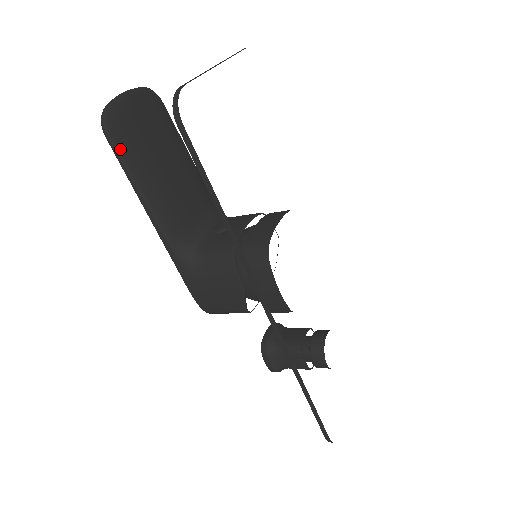
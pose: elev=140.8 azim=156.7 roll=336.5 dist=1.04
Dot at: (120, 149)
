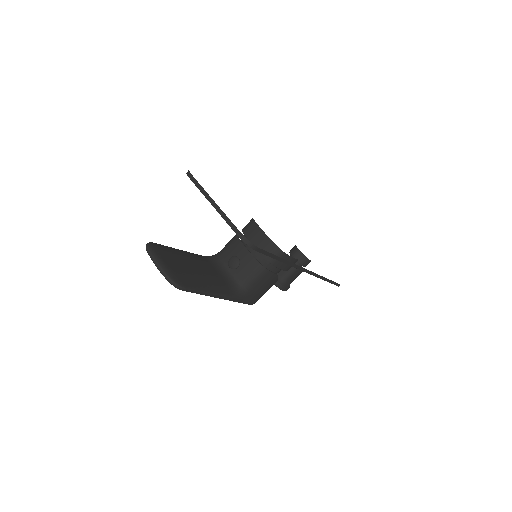
Dot at: (191, 287)
